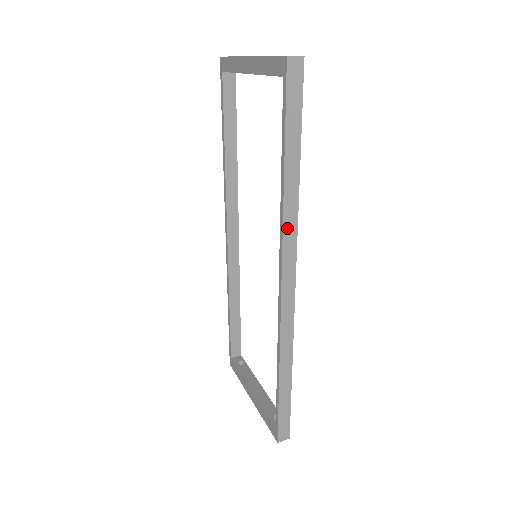
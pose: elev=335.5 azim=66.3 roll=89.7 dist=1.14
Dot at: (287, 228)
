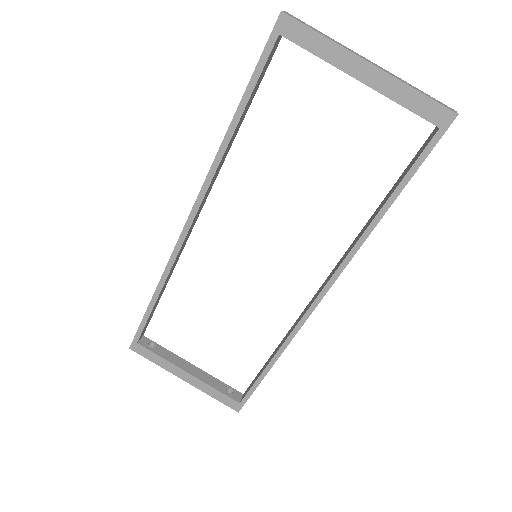
Dot at: (356, 252)
